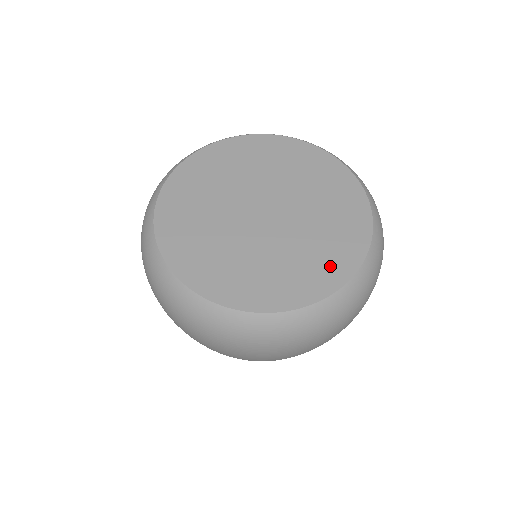
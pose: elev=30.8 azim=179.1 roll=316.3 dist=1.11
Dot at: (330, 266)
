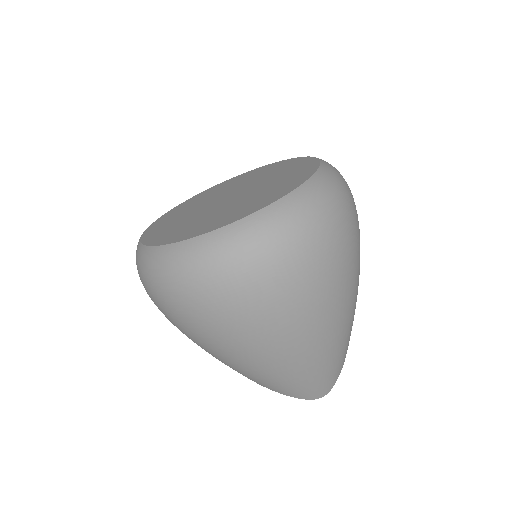
Dot at: (296, 165)
